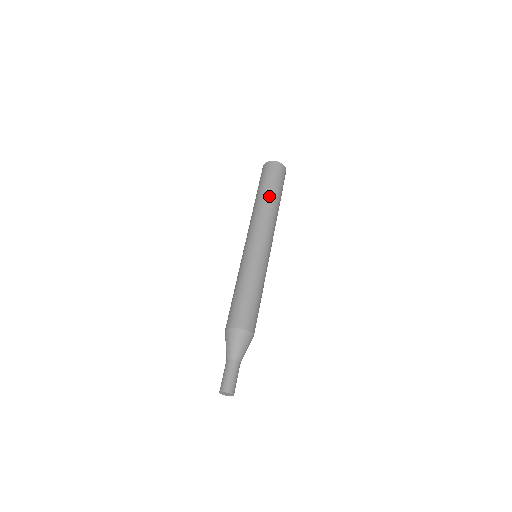
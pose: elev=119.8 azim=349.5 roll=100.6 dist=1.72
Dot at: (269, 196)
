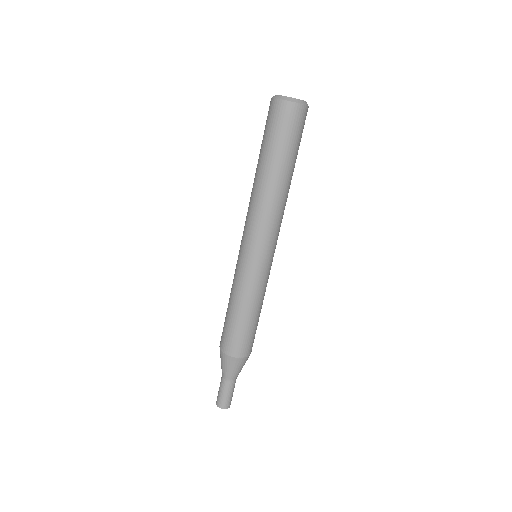
Dot at: (277, 174)
